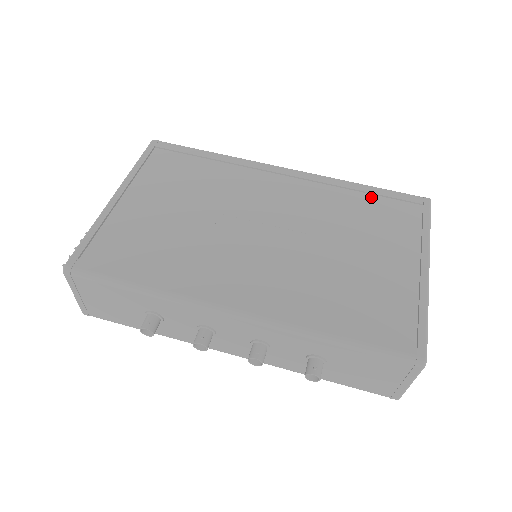
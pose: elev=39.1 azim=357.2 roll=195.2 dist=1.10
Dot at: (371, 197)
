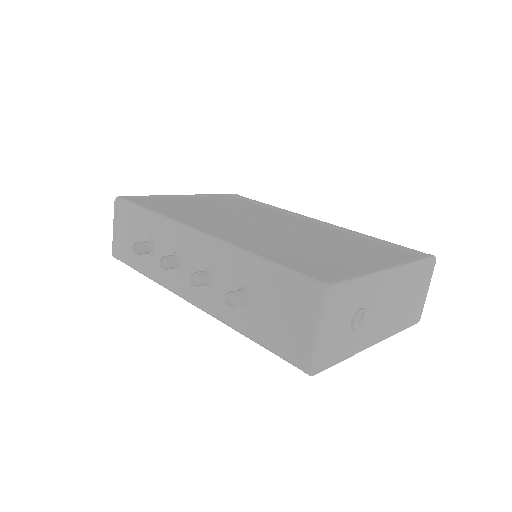
Dot at: (376, 242)
